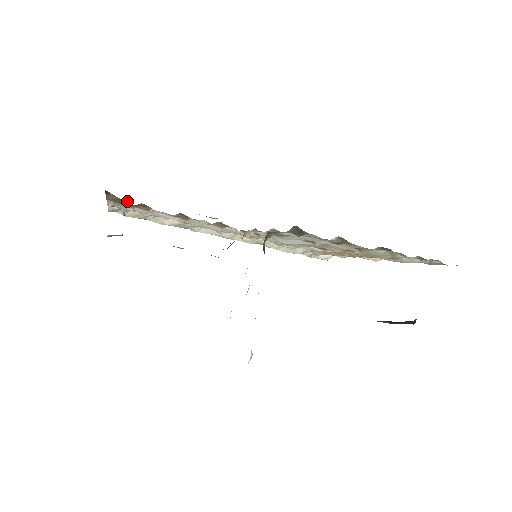
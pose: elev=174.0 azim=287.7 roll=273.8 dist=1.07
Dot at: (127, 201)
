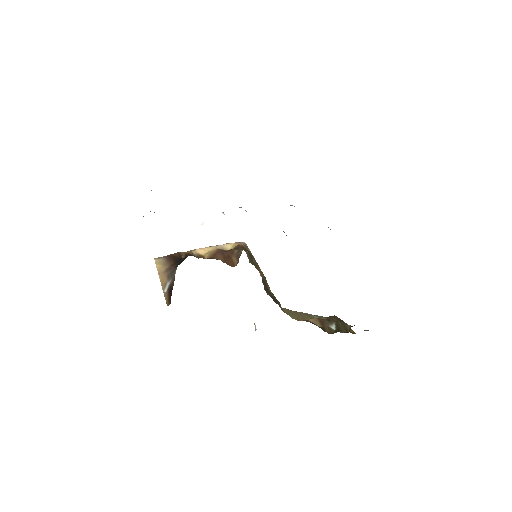
Dot at: occluded
